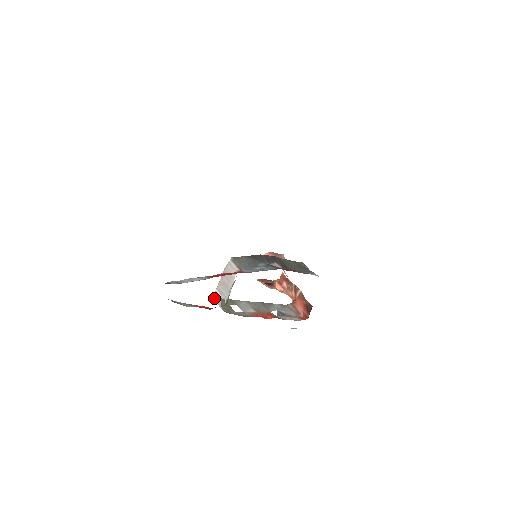
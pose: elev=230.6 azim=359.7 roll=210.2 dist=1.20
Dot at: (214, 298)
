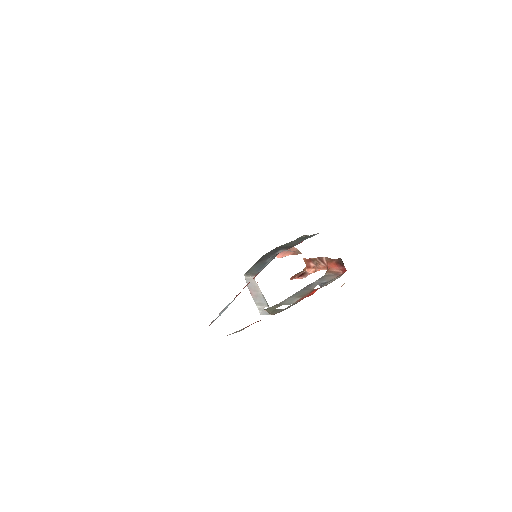
Dot at: (261, 314)
